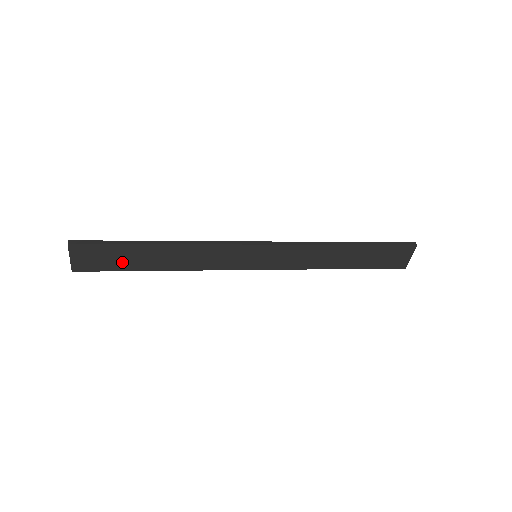
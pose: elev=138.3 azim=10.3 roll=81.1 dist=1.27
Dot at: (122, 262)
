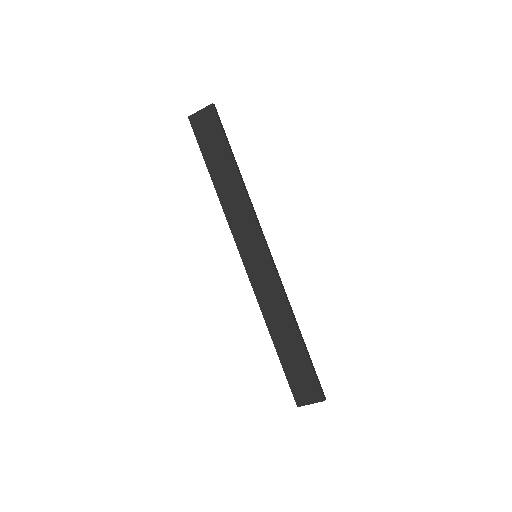
Dot at: (210, 150)
